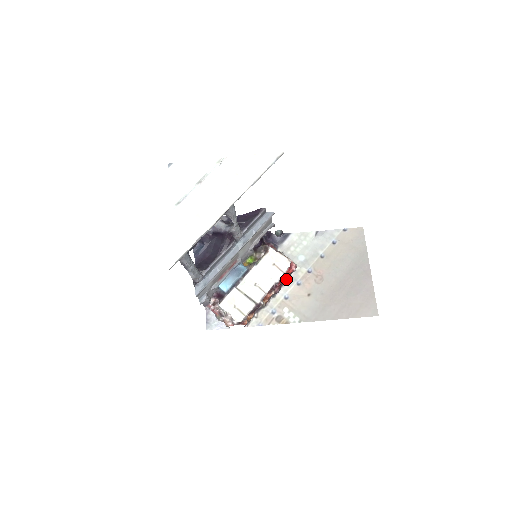
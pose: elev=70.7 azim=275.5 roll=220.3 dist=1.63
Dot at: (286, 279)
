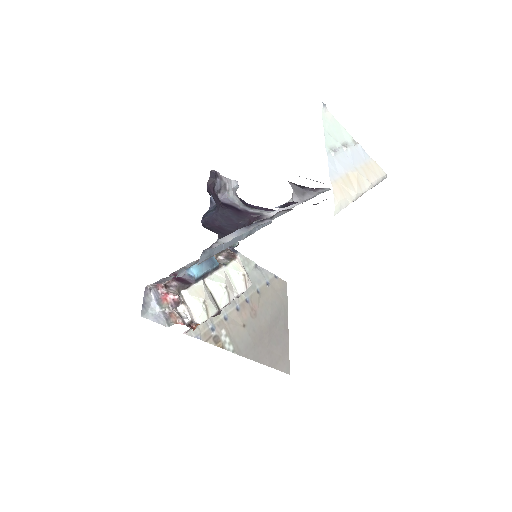
Dot at: occluded
